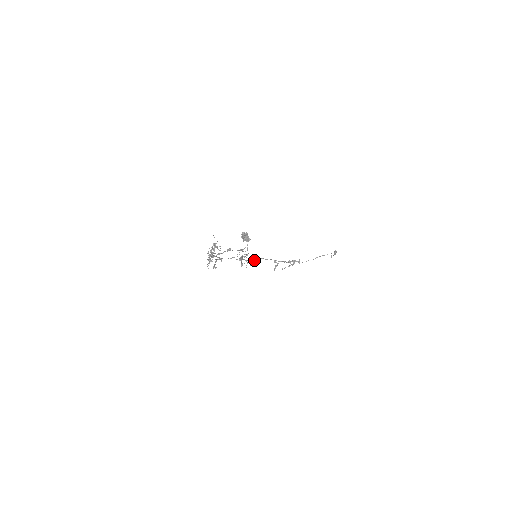
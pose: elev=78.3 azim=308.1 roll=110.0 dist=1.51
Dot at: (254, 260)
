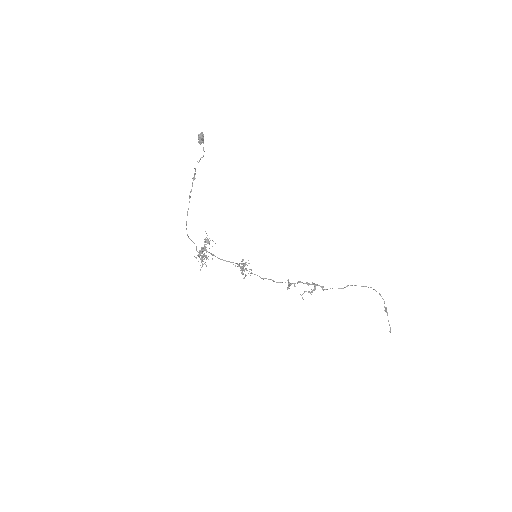
Dot at: (261, 278)
